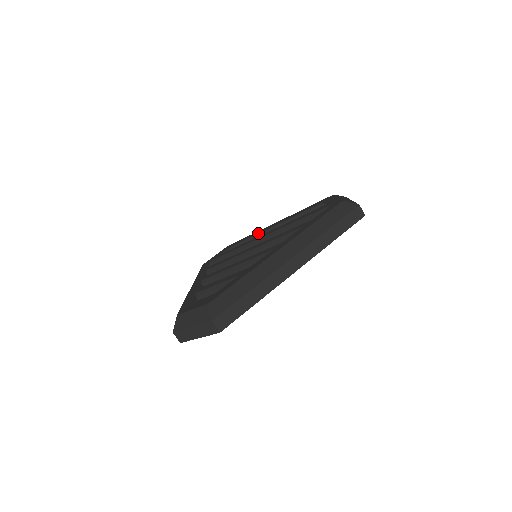
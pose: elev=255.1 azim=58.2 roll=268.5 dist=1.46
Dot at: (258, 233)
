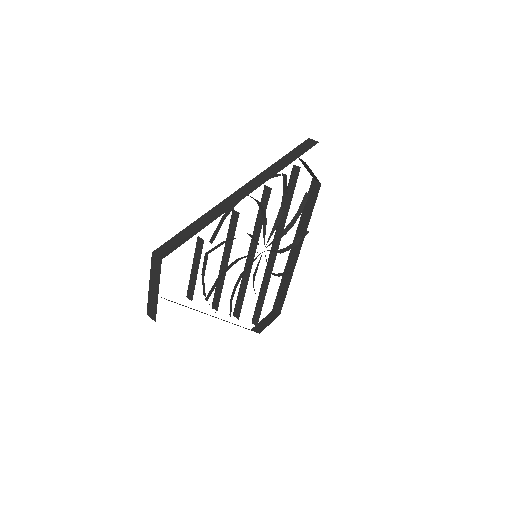
Dot at: occluded
